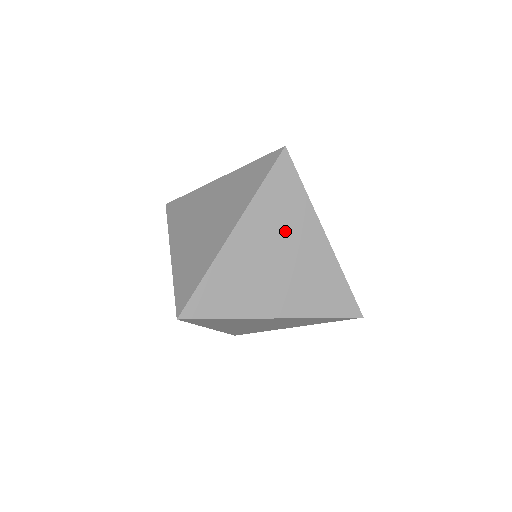
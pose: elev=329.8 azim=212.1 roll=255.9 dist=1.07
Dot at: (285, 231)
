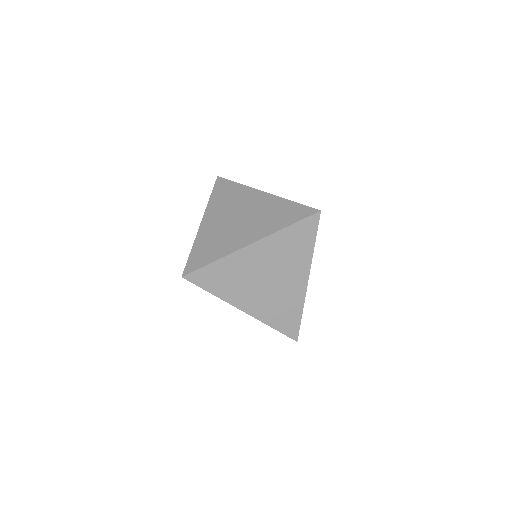
Dot at: (284, 263)
